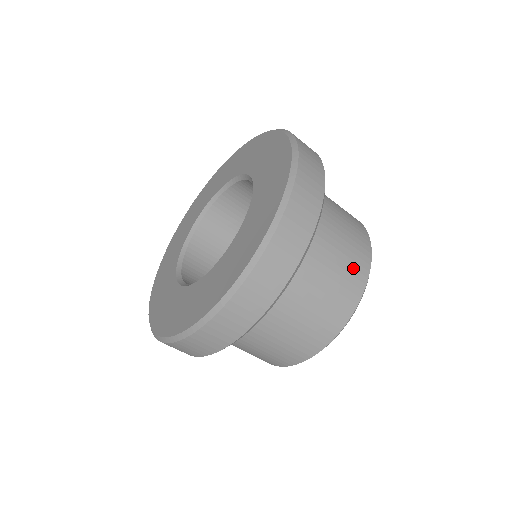
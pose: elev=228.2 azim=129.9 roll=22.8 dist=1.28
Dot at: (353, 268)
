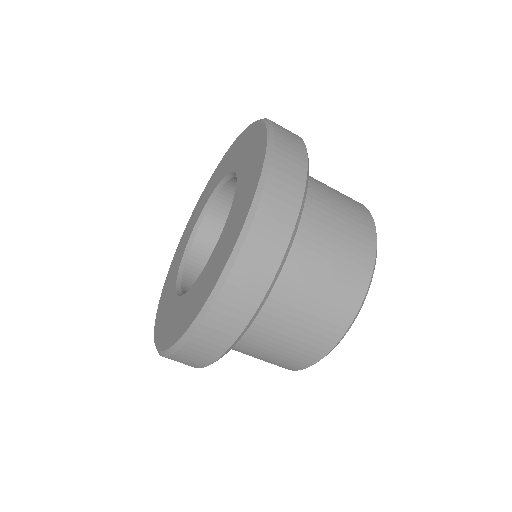
Dot at: (309, 344)
